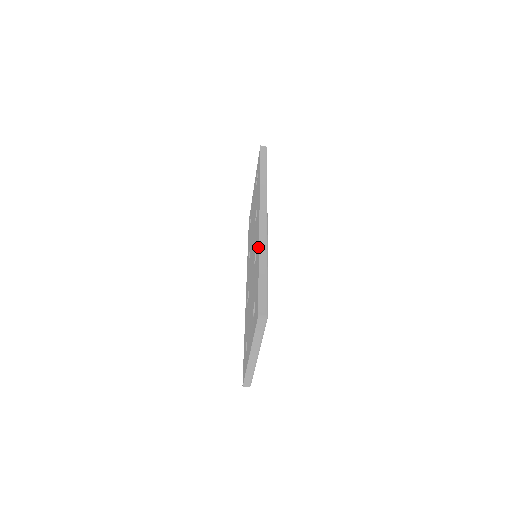
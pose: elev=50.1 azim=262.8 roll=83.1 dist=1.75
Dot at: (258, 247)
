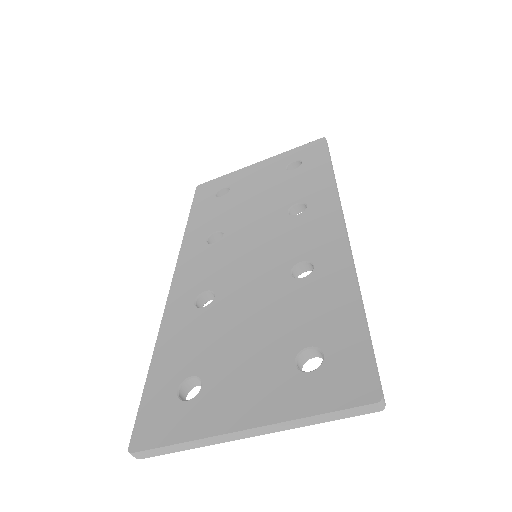
Dot at: (348, 268)
